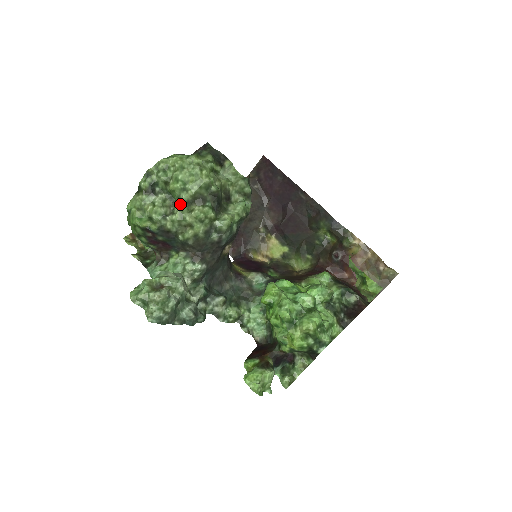
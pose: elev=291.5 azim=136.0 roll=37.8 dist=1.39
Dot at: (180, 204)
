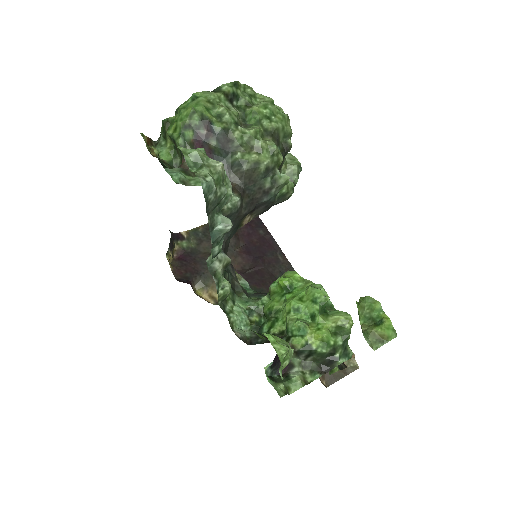
Dot at: (257, 126)
